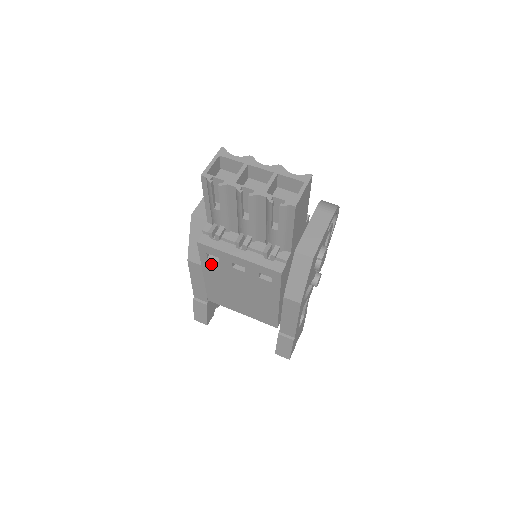
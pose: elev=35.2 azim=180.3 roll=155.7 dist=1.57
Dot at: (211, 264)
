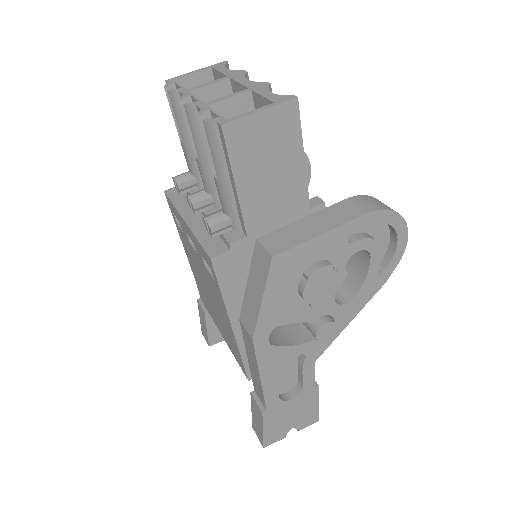
Dot at: (182, 235)
